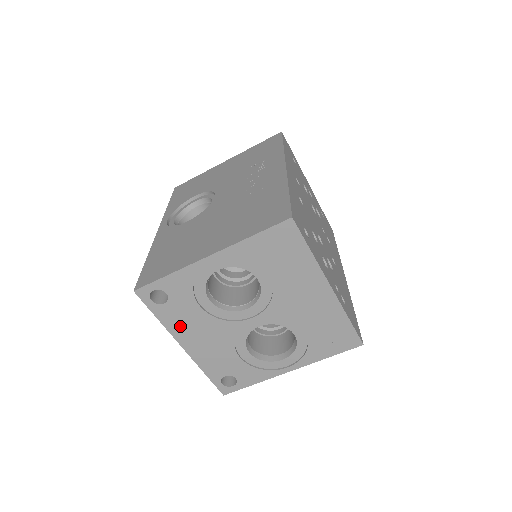
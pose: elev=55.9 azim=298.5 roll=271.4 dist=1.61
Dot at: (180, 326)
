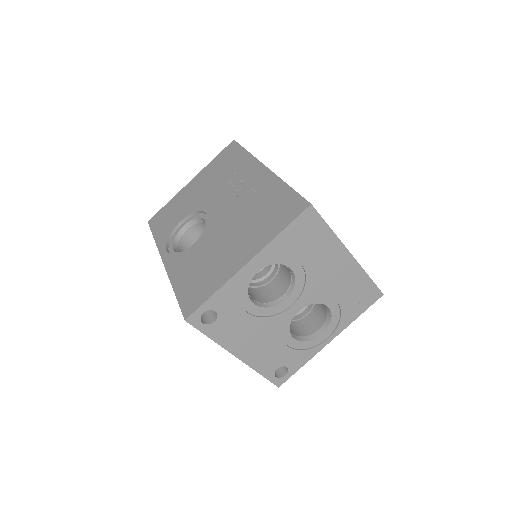
Dot at: (231, 338)
